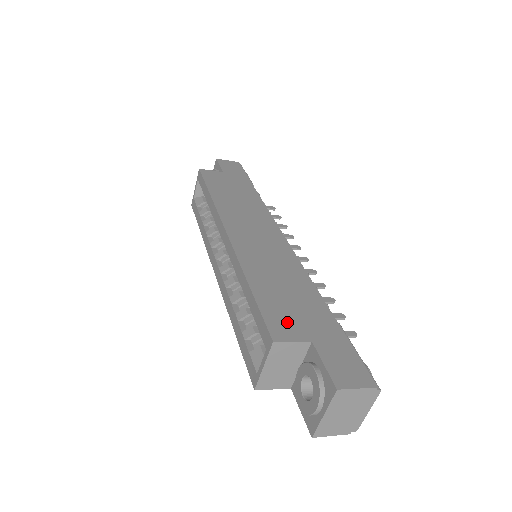
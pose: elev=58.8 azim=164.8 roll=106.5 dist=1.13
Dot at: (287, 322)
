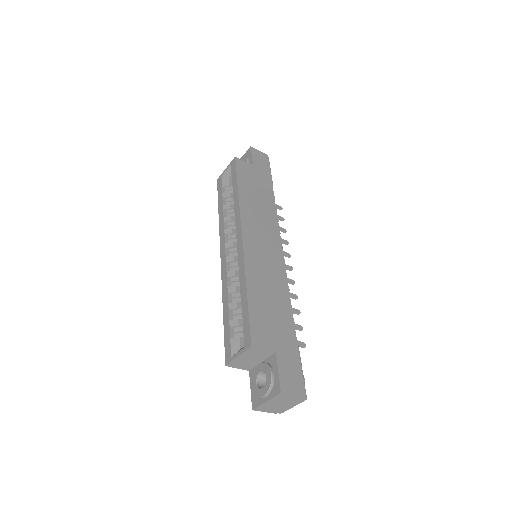
Dot at: (264, 332)
